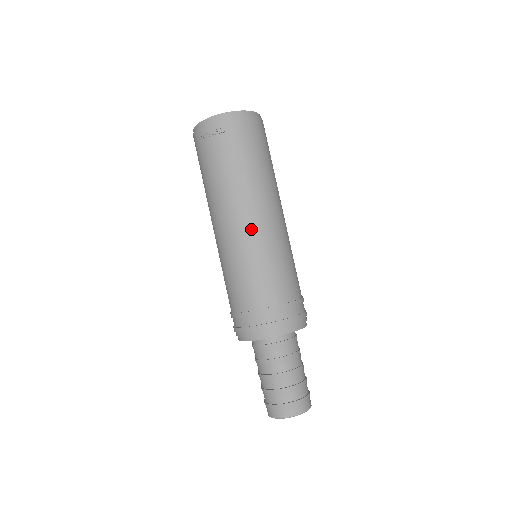
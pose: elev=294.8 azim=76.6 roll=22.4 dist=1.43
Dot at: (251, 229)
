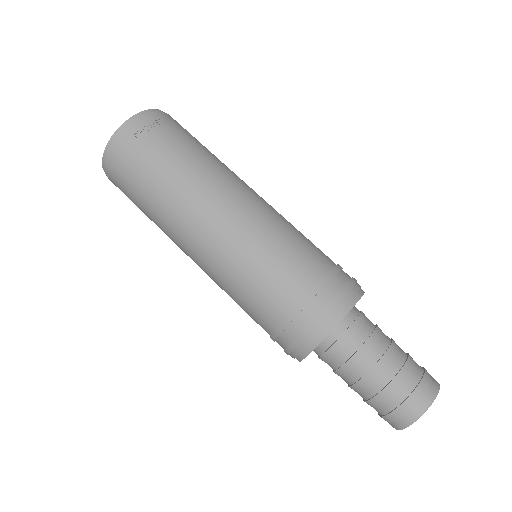
Dot at: (257, 200)
